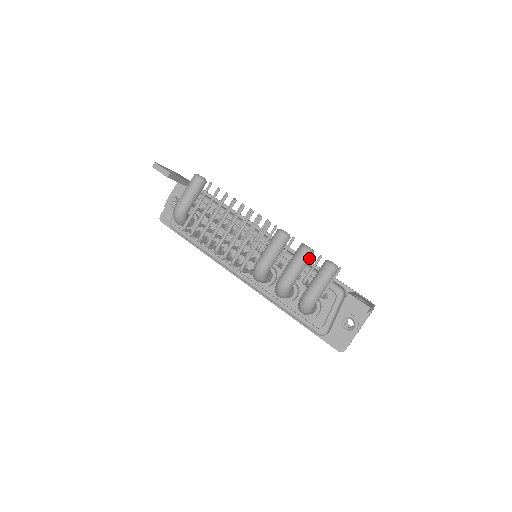
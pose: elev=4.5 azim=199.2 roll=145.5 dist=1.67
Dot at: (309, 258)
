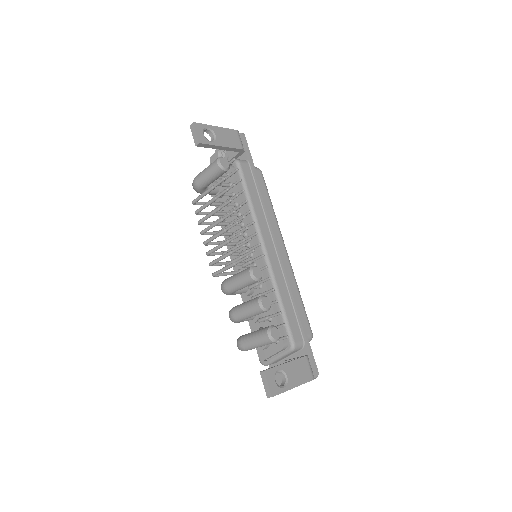
Dot at: (260, 312)
